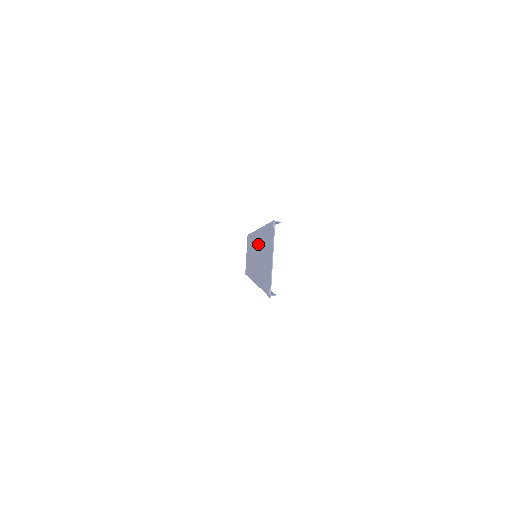
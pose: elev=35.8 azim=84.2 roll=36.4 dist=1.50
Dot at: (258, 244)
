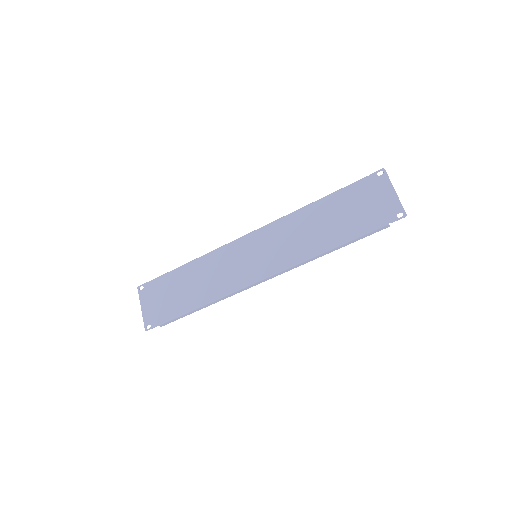
Dot at: (280, 233)
